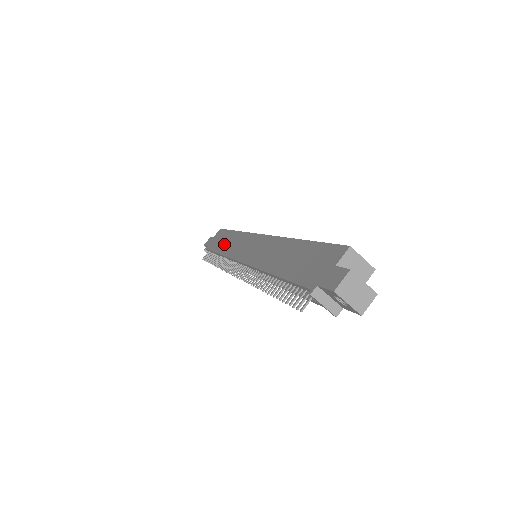
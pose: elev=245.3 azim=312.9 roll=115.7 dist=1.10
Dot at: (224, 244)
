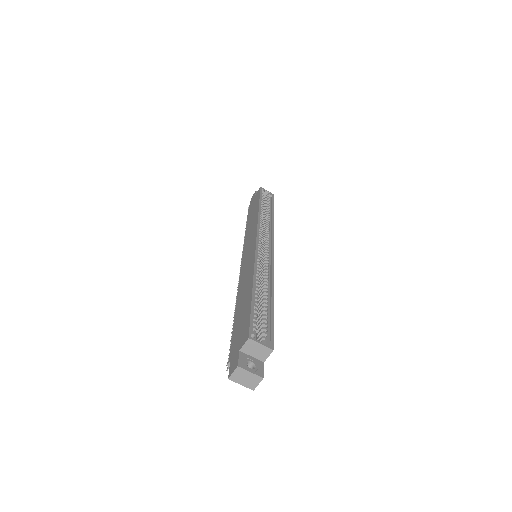
Dot at: (250, 220)
